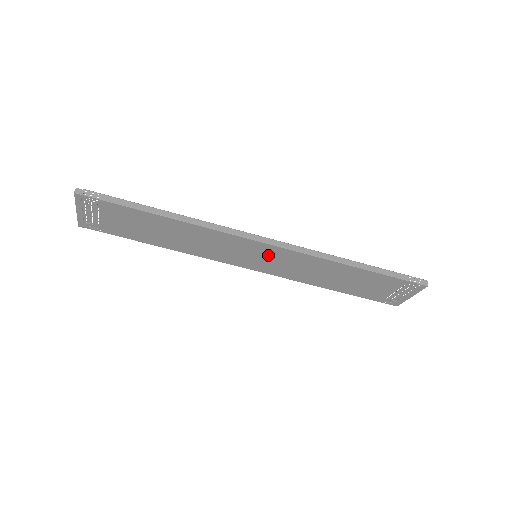
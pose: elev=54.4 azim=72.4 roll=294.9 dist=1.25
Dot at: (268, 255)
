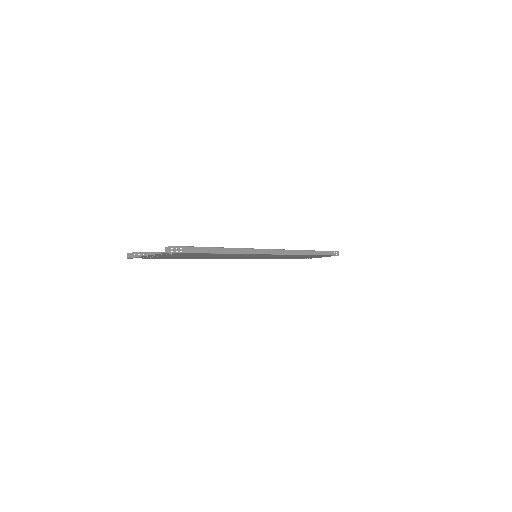
Dot at: occluded
